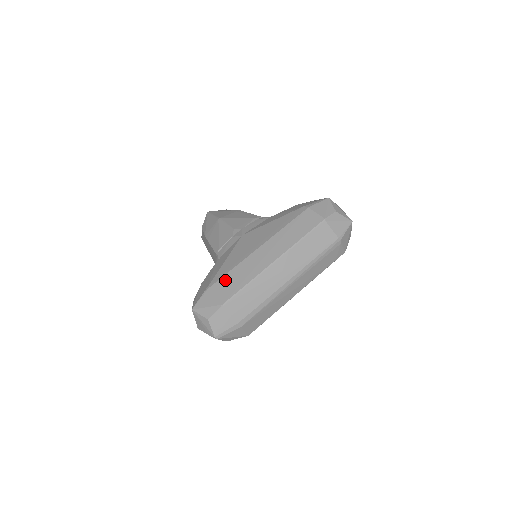
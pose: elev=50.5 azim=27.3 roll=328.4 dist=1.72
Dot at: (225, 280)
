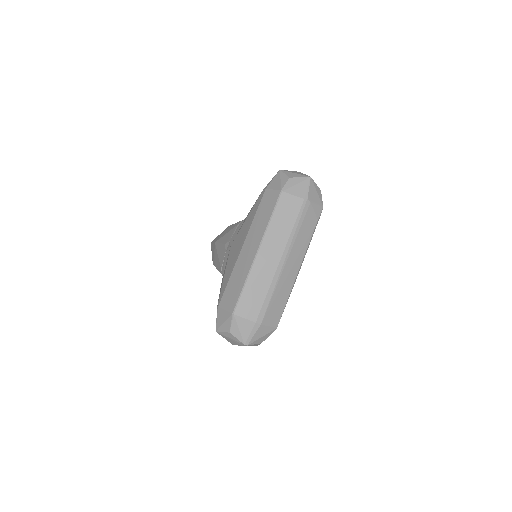
Dot at: (227, 291)
